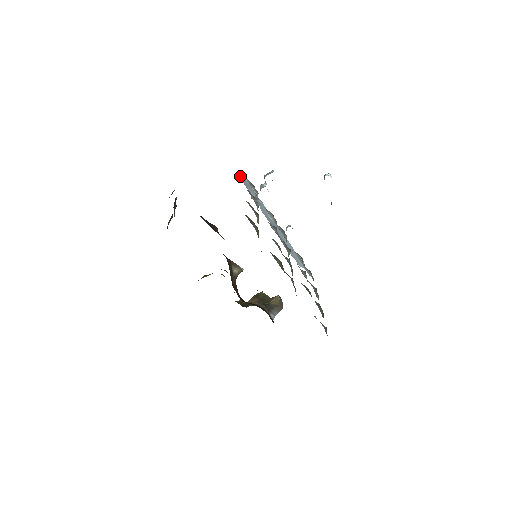
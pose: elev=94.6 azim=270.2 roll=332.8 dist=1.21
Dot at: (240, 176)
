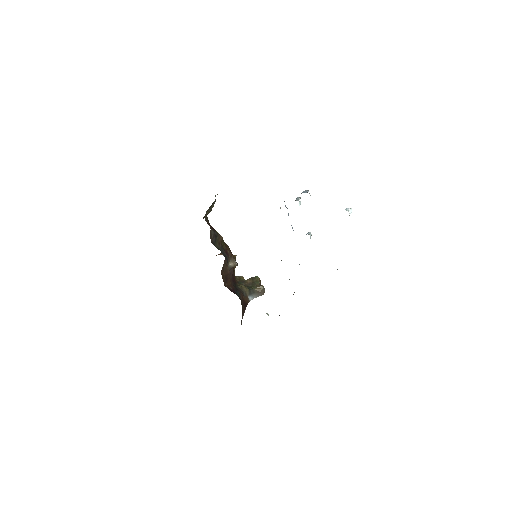
Dot at: occluded
